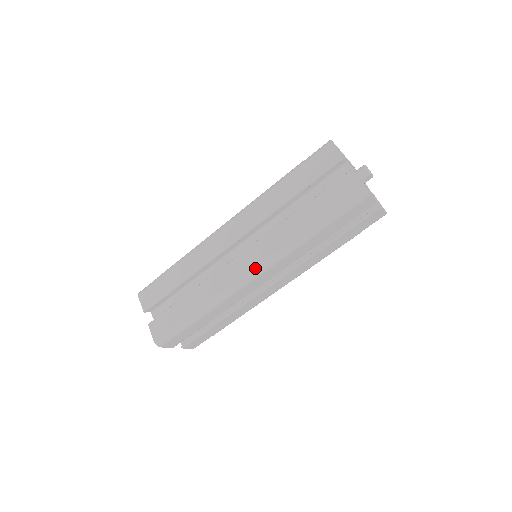
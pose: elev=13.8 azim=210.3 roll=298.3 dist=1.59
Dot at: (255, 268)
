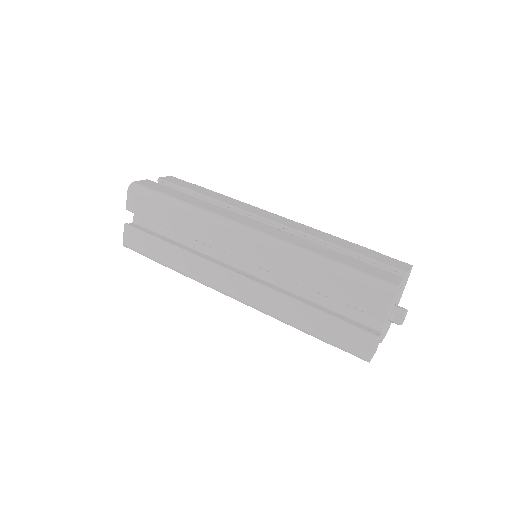
Dot at: (255, 230)
